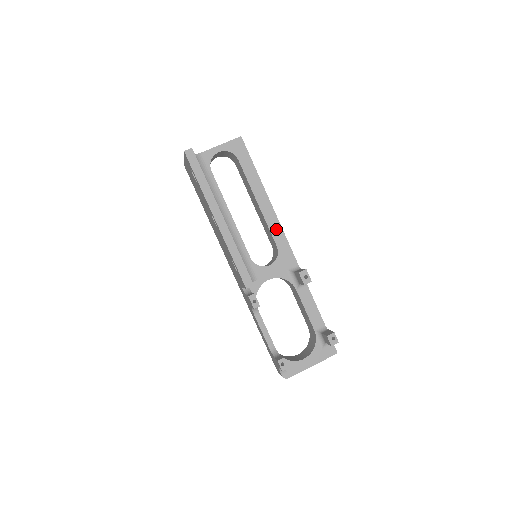
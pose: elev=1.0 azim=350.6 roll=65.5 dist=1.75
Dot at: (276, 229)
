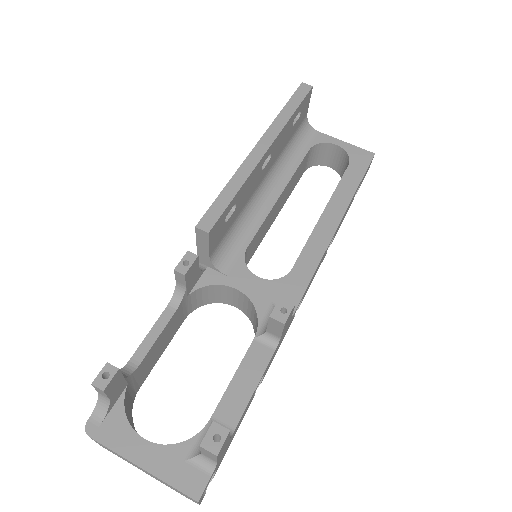
Dot at: (313, 253)
